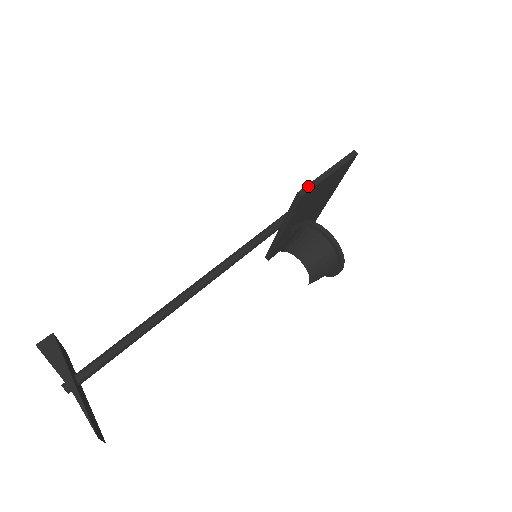
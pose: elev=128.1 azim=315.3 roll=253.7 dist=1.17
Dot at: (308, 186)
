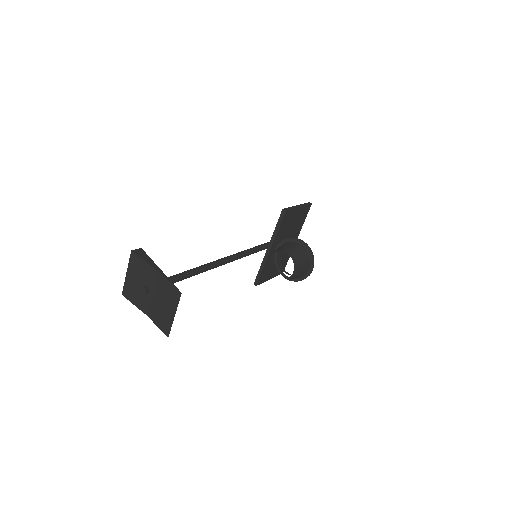
Dot at: (288, 208)
